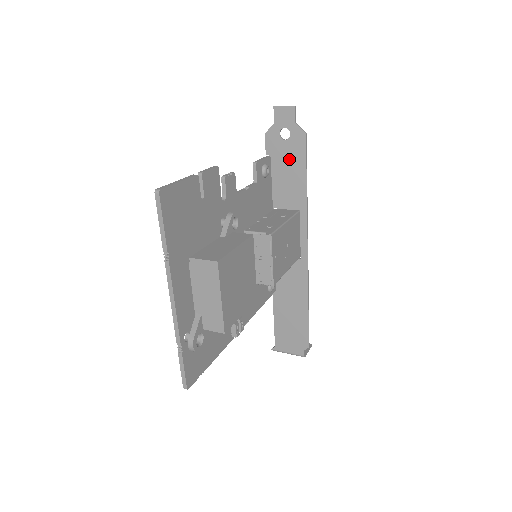
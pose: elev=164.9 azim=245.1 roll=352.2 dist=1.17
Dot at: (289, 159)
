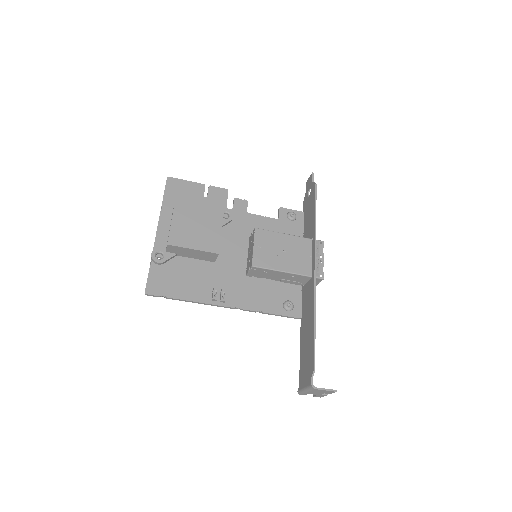
Dot at: (310, 206)
